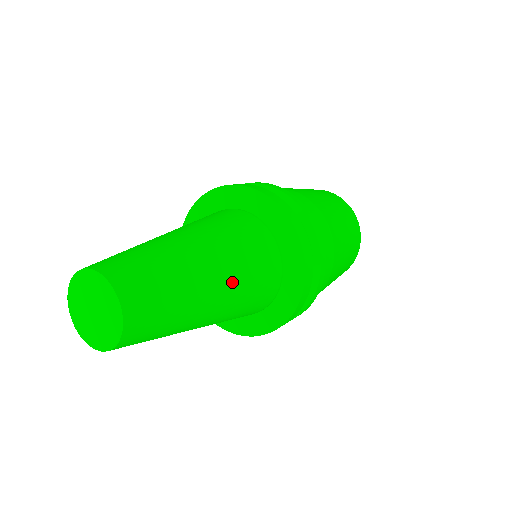
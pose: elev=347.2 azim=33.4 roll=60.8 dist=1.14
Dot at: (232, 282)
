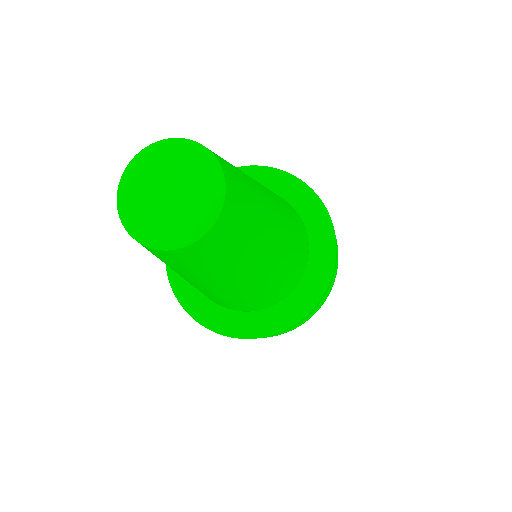
Dot at: (276, 200)
